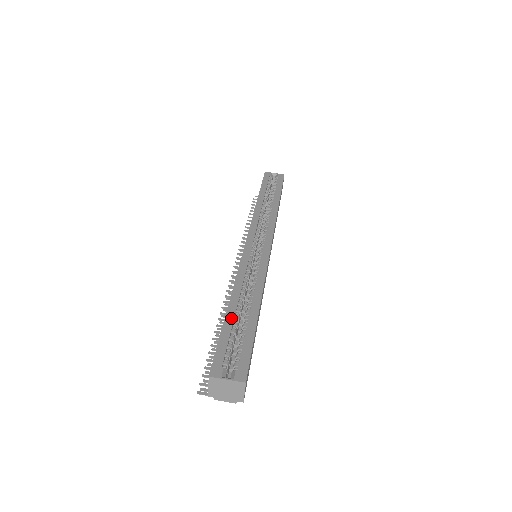
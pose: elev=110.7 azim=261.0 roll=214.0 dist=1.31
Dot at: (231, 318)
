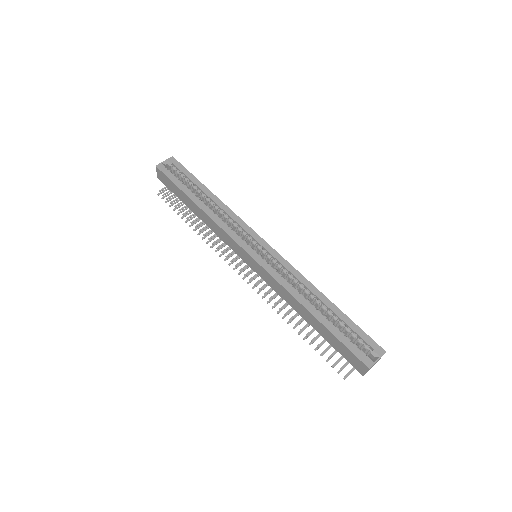
Dot at: (327, 322)
